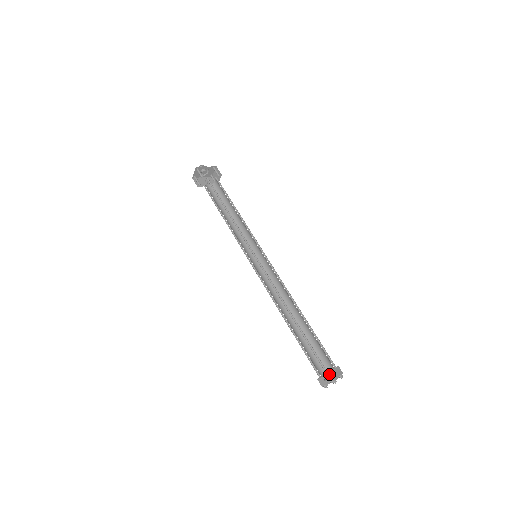
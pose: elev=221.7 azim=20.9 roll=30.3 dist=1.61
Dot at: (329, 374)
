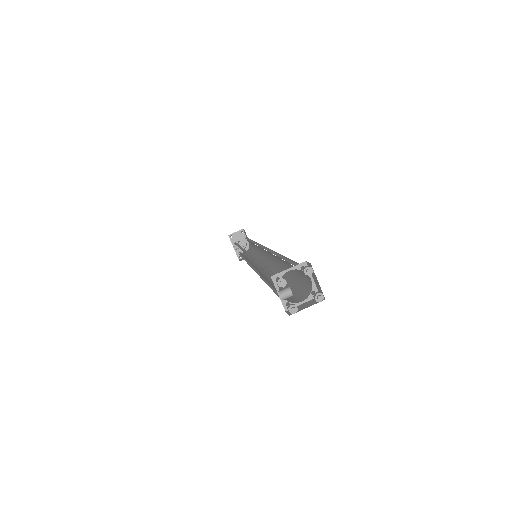
Dot at: (284, 308)
